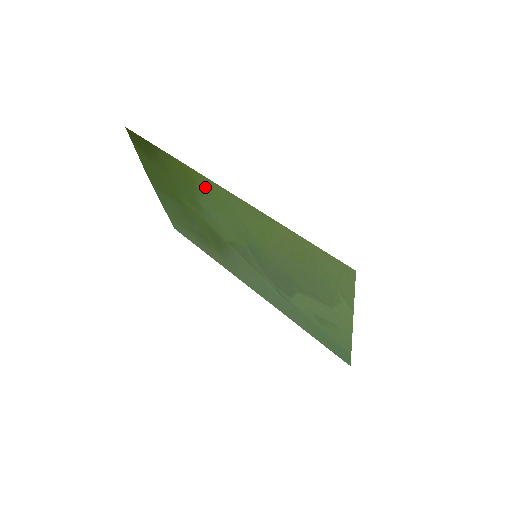
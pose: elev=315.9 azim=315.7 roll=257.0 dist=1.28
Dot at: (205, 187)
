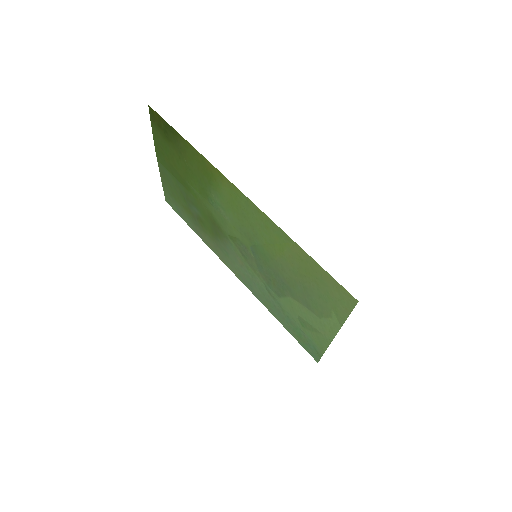
Dot at: (224, 187)
